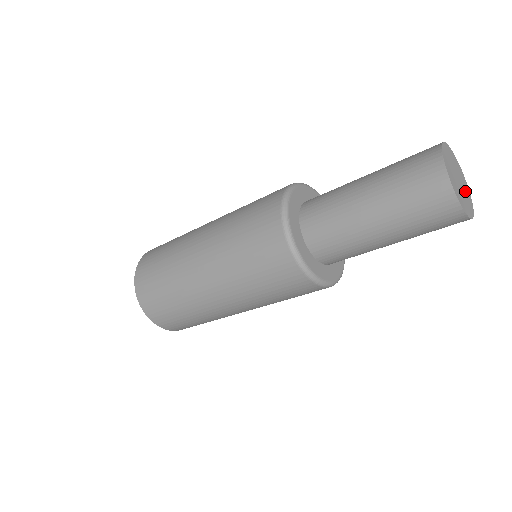
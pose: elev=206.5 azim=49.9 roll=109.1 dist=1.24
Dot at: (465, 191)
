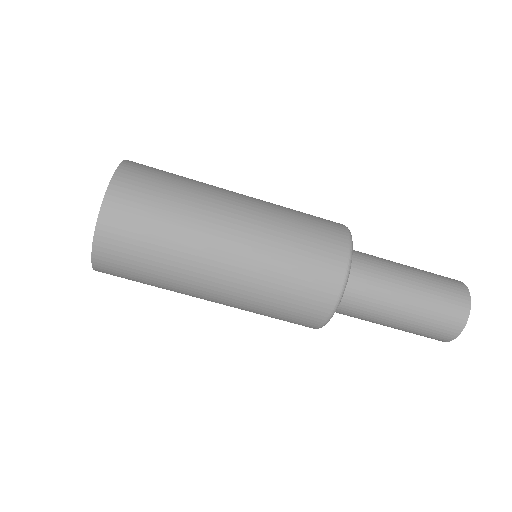
Dot at: occluded
